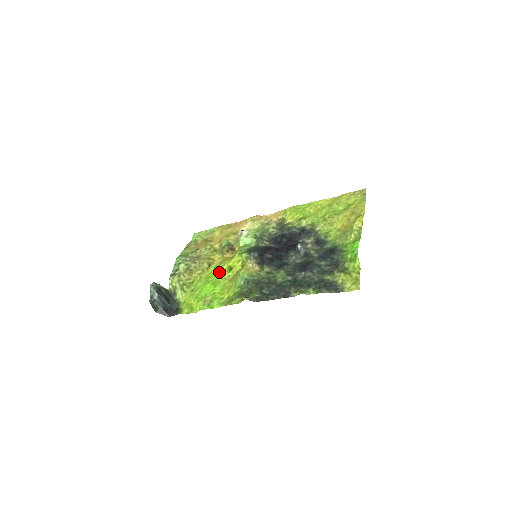
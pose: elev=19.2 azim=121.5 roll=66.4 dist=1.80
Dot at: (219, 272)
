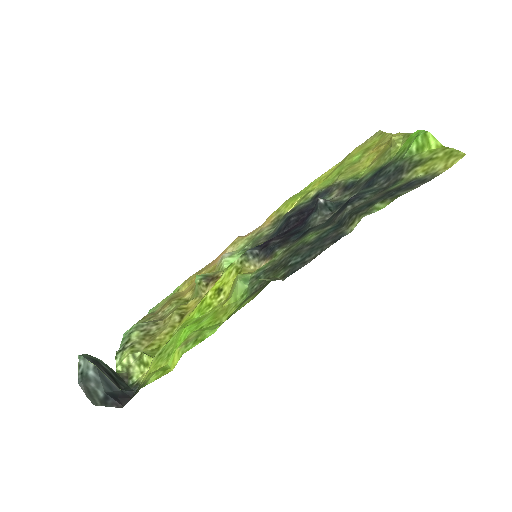
Dot at: (201, 307)
